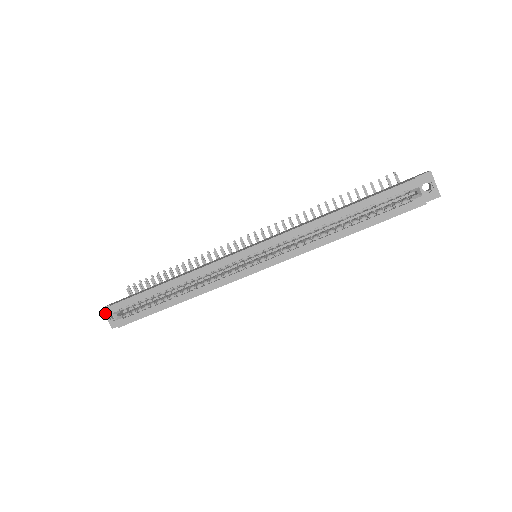
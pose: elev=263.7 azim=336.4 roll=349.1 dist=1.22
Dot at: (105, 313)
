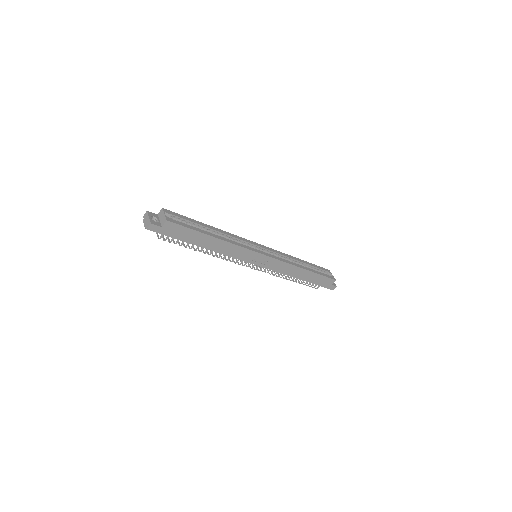
Dot at: (149, 214)
